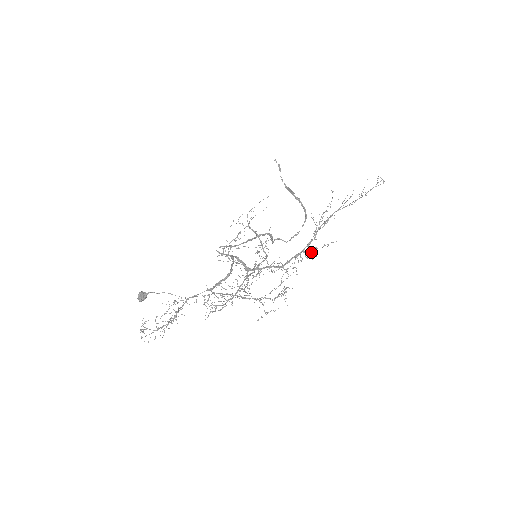
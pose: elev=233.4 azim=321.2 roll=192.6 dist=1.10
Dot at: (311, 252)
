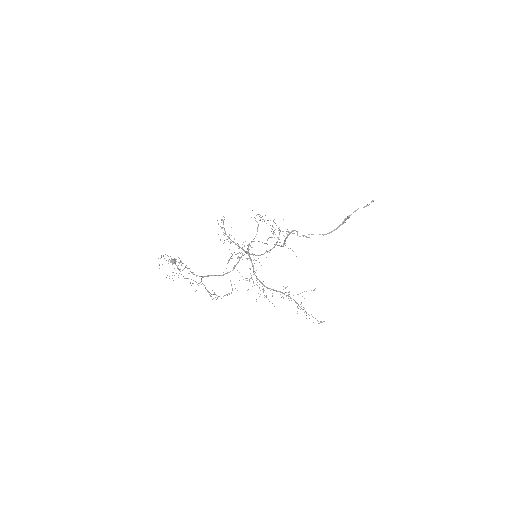
Dot at: occluded
